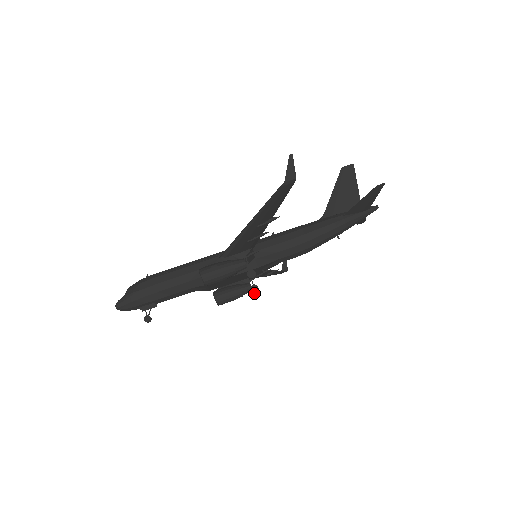
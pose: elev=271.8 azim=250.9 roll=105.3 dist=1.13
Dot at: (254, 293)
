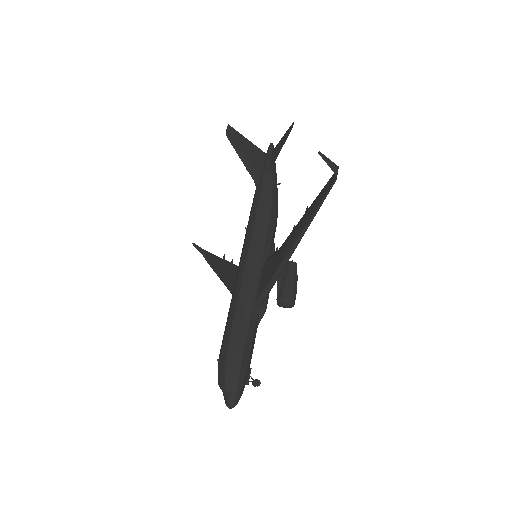
Dot at: occluded
